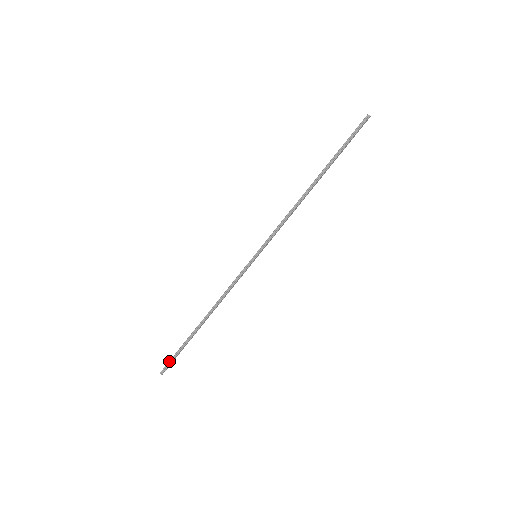
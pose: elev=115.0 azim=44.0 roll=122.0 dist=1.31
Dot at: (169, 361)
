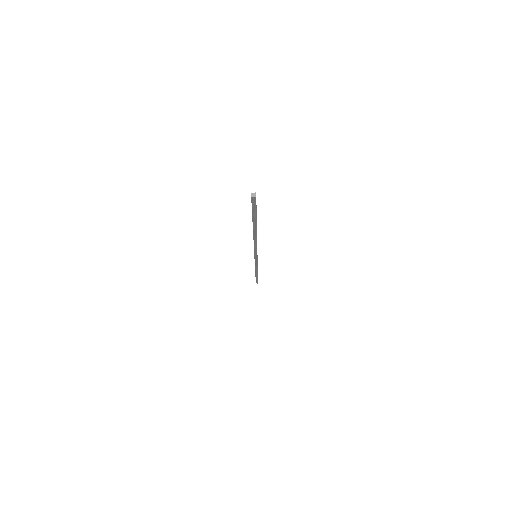
Dot at: occluded
